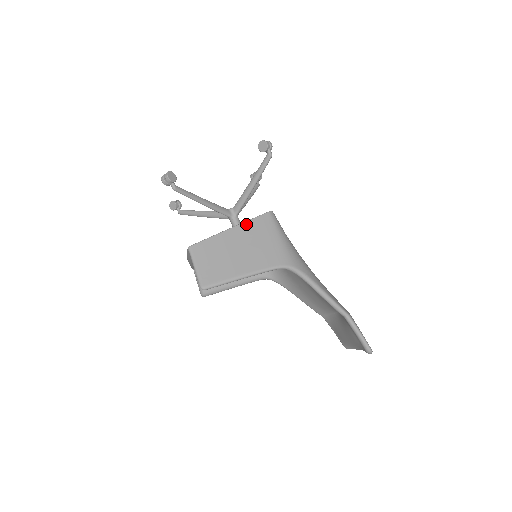
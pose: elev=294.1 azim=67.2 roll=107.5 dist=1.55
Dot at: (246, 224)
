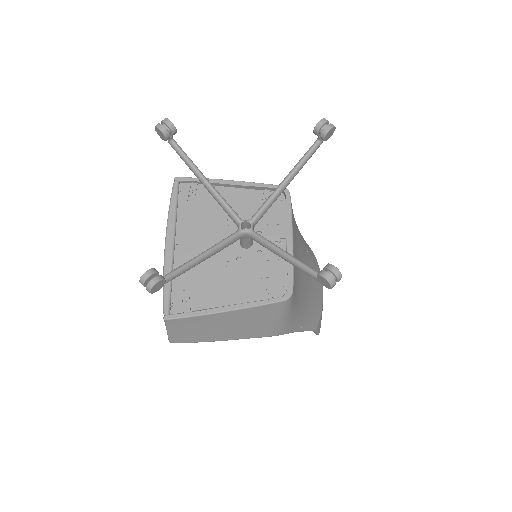
Dot at: (248, 310)
